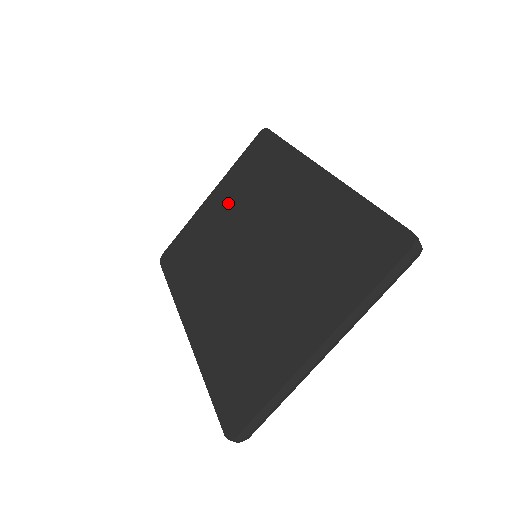
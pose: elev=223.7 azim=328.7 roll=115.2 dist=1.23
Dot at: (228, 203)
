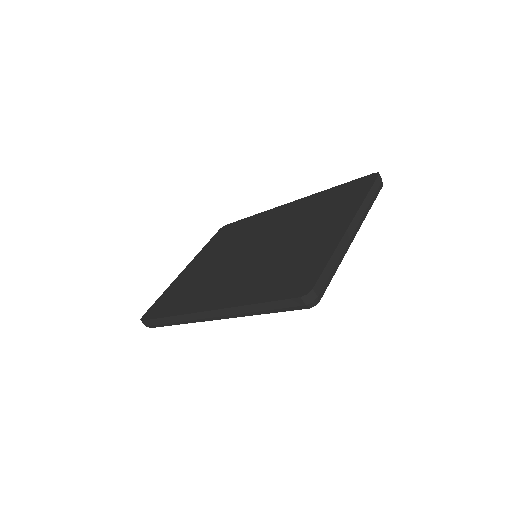
Dot at: (210, 257)
